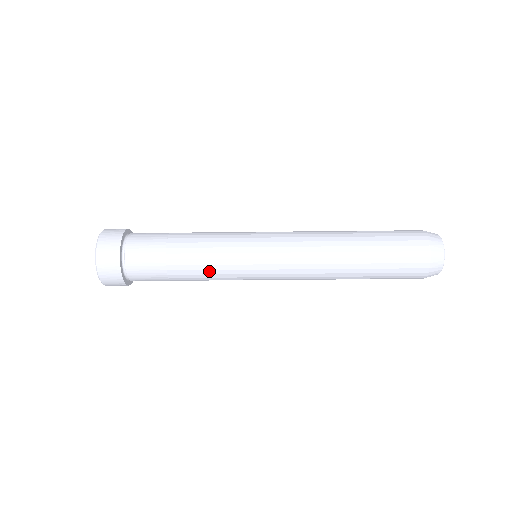
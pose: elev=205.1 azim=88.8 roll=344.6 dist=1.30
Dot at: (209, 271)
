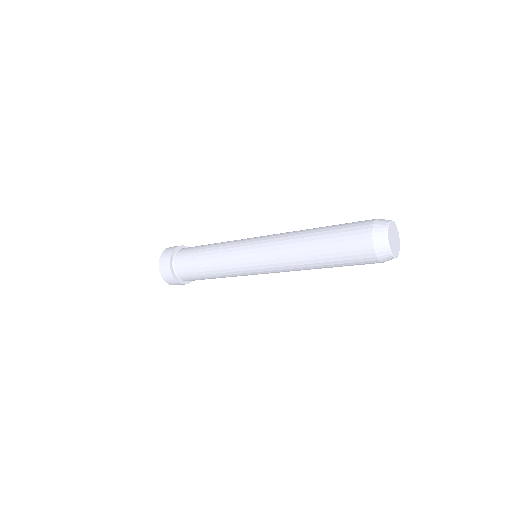
Dot at: occluded
